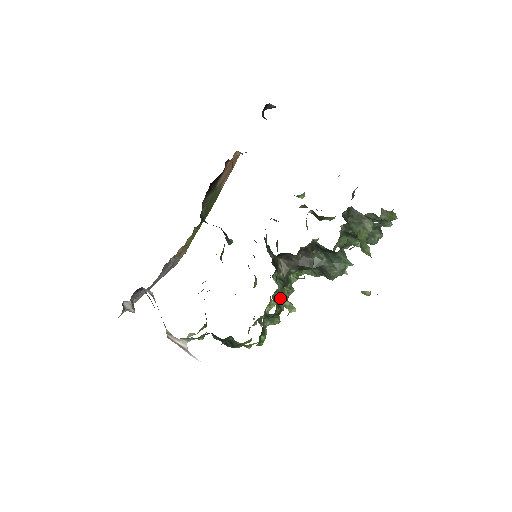
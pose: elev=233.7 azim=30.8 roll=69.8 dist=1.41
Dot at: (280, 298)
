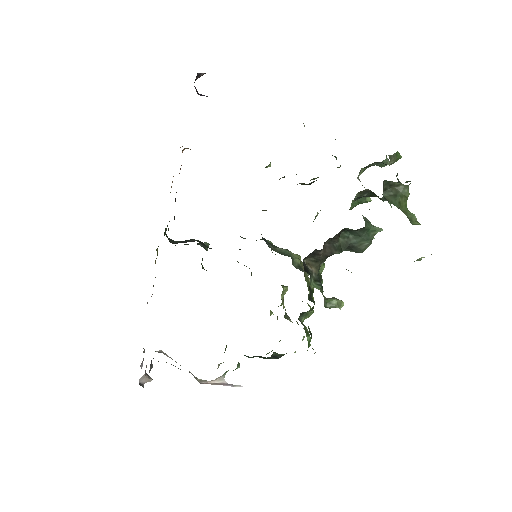
Dot at: (325, 301)
